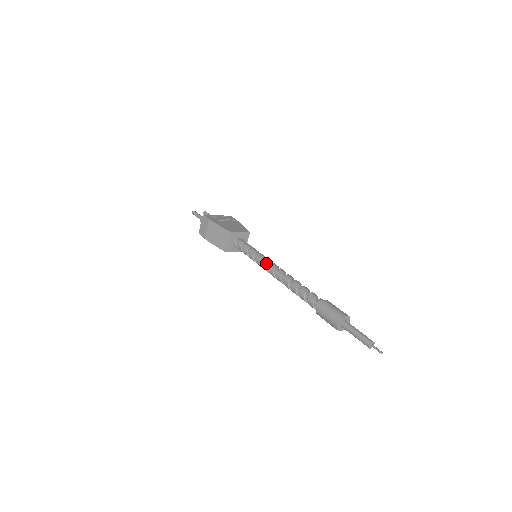
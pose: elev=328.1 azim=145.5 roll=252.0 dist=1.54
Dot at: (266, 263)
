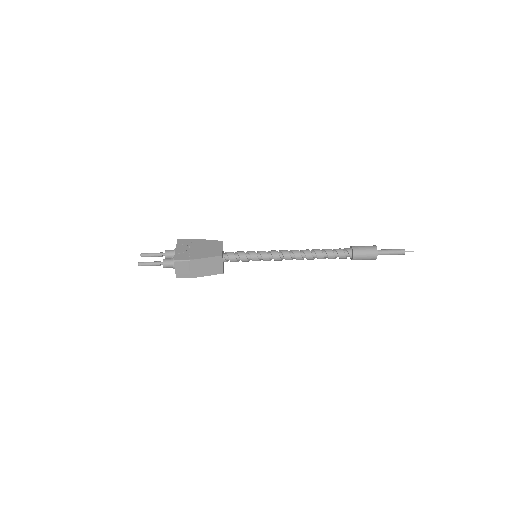
Dot at: (278, 255)
